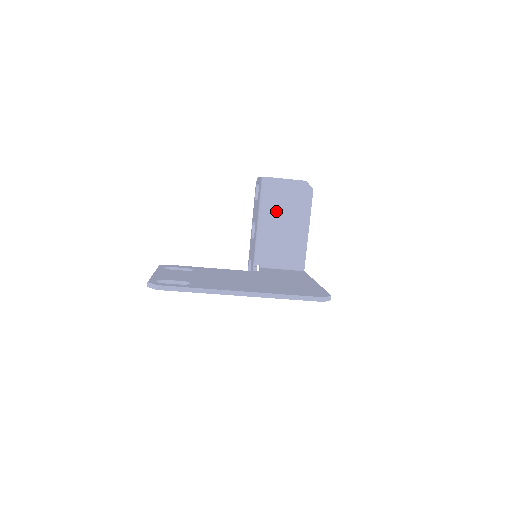
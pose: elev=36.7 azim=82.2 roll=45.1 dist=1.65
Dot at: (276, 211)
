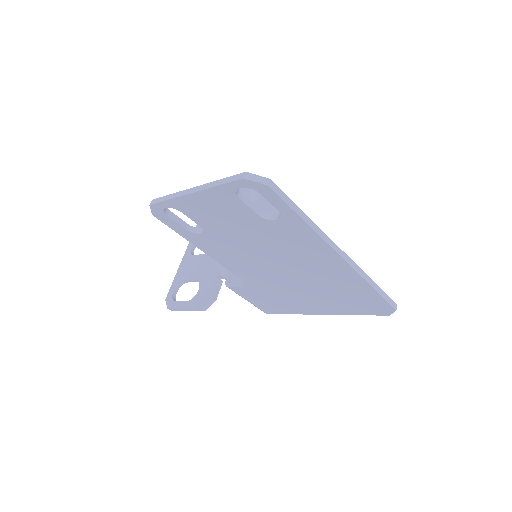
Dot at: occluded
